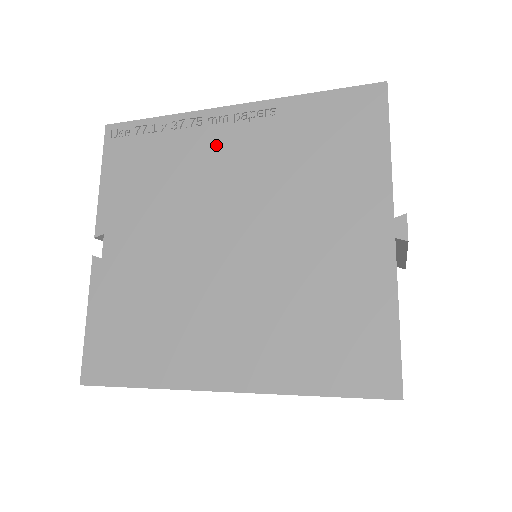
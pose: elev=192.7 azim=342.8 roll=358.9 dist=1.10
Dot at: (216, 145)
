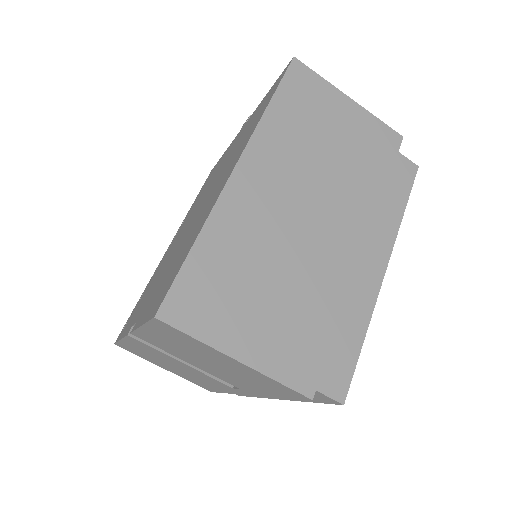
Dot at: (168, 251)
